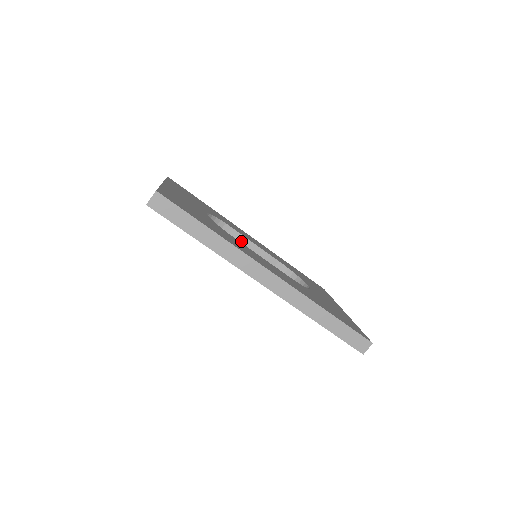
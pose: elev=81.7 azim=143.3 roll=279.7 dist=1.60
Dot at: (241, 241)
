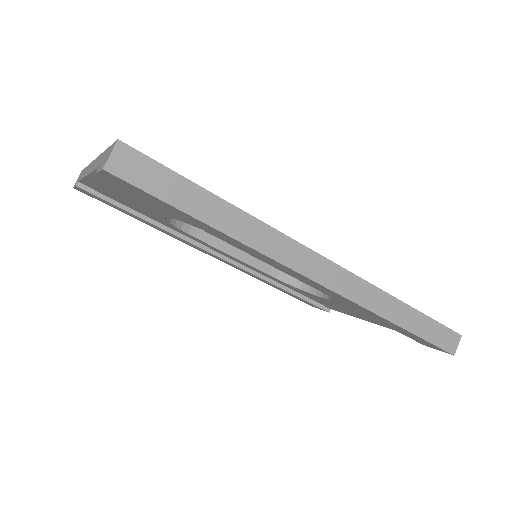
Dot at: (220, 243)
